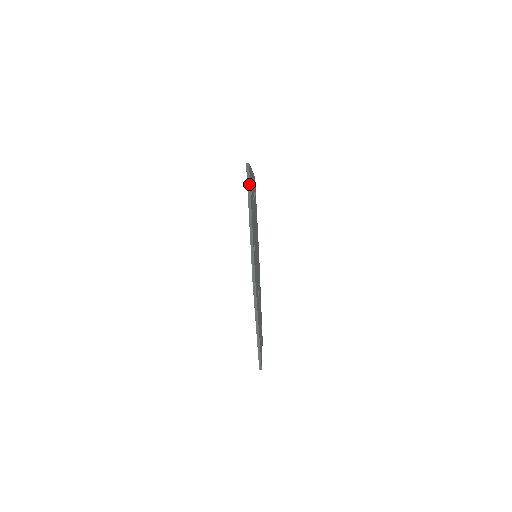
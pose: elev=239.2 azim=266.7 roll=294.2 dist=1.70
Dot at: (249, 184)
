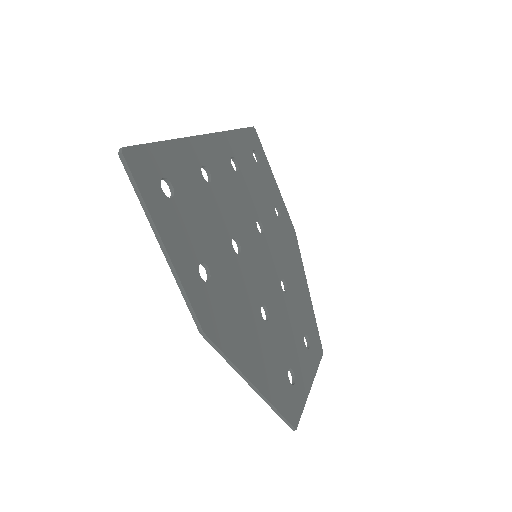
Dot at: (134, 184)
